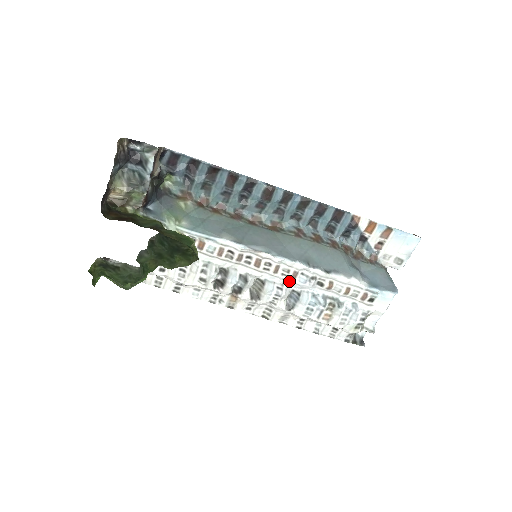
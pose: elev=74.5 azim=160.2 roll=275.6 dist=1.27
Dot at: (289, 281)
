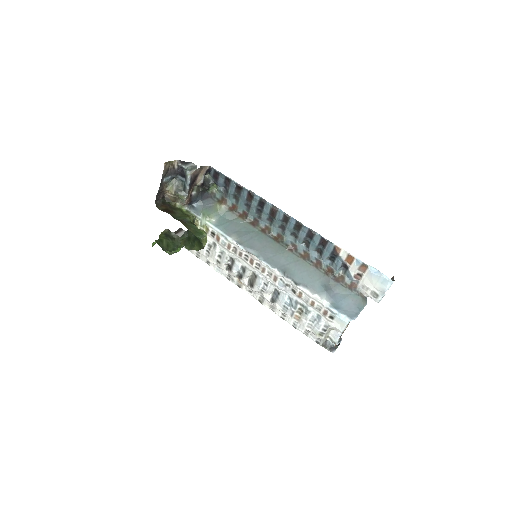
Dot at: (272, 281)
